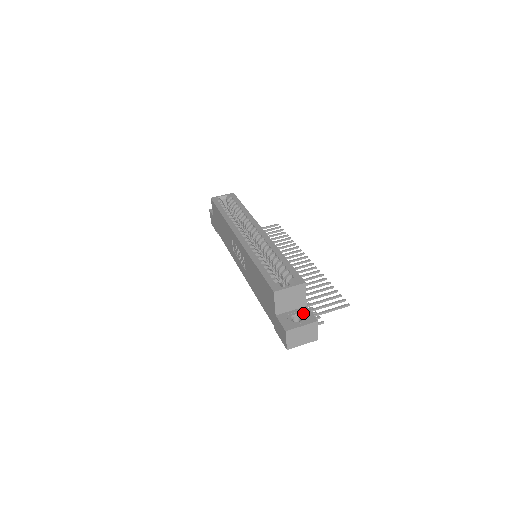
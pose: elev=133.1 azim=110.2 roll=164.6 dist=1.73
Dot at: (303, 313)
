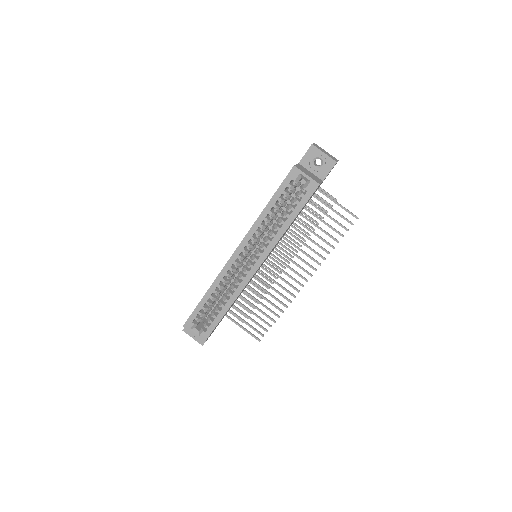
Dot at: occluded
